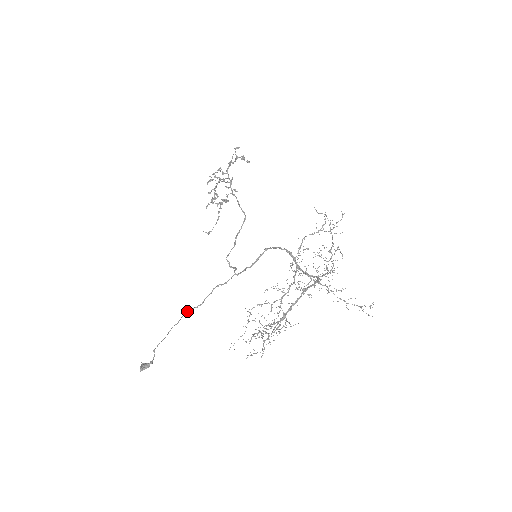
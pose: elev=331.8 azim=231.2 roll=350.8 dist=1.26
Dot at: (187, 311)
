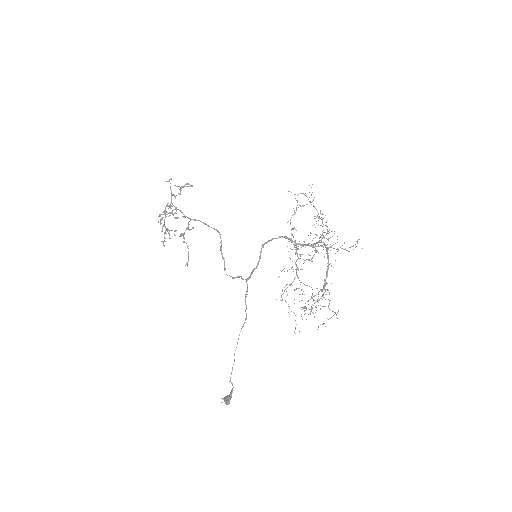
Dot at: occluded
